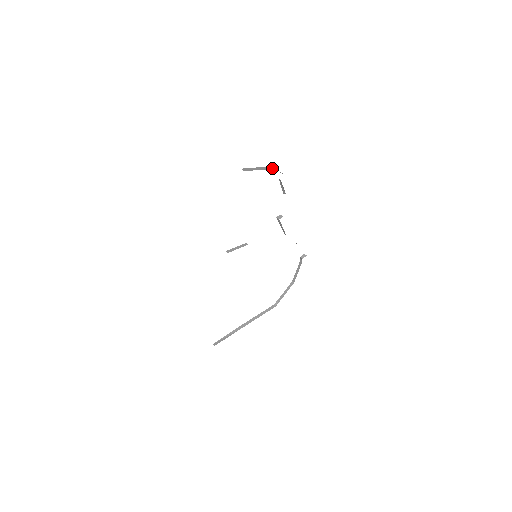
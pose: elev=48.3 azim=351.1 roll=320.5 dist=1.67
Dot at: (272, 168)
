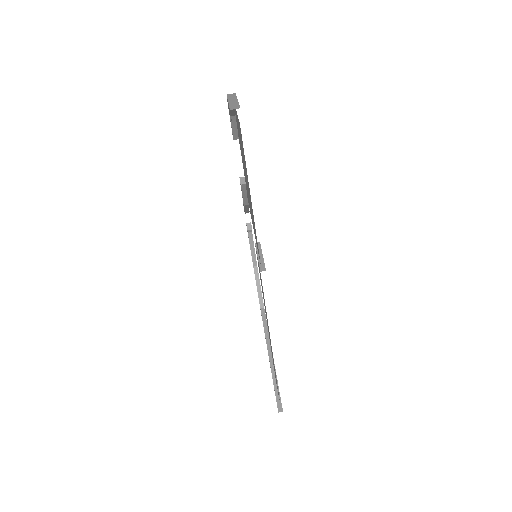
Dot at: (233, 94)
